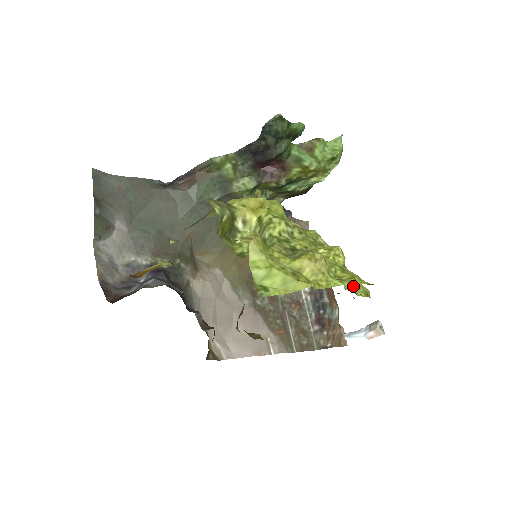
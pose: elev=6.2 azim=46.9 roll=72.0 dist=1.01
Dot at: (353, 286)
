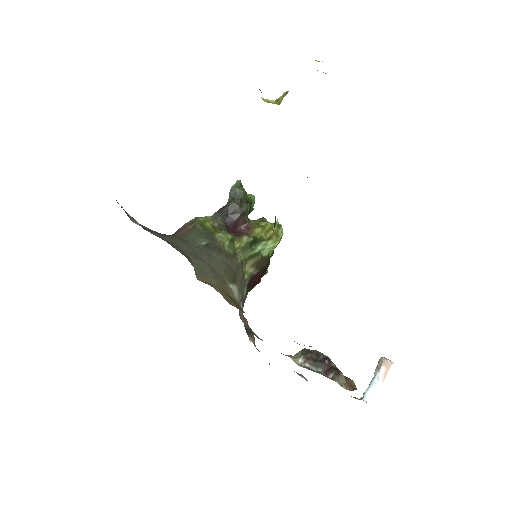
Dot at: occluded
